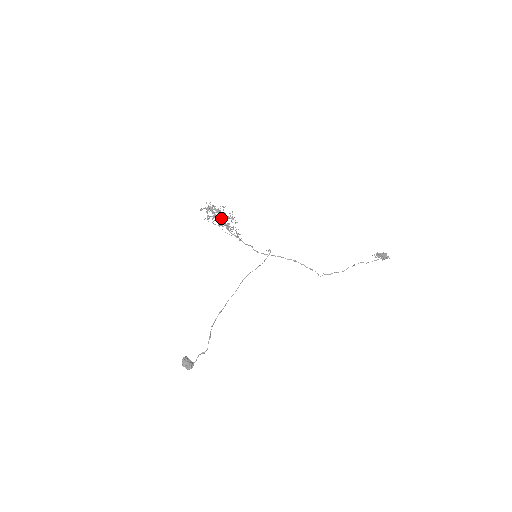
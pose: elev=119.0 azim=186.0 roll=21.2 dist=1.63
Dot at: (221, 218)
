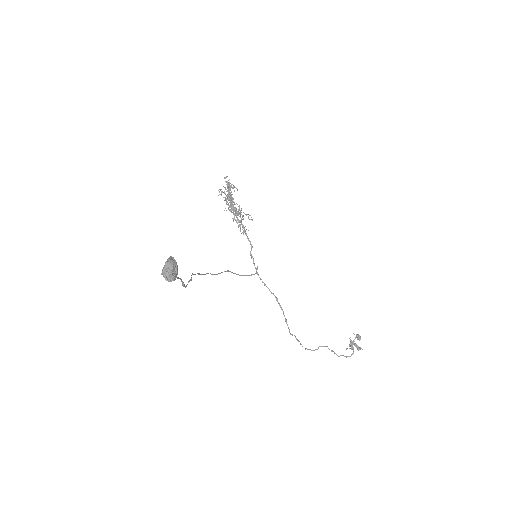
Dot at: occluded
